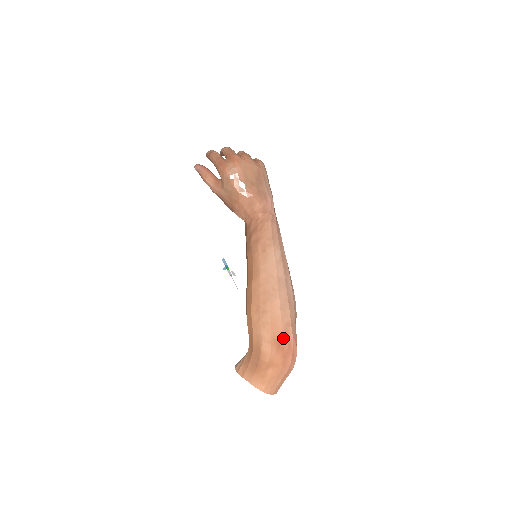
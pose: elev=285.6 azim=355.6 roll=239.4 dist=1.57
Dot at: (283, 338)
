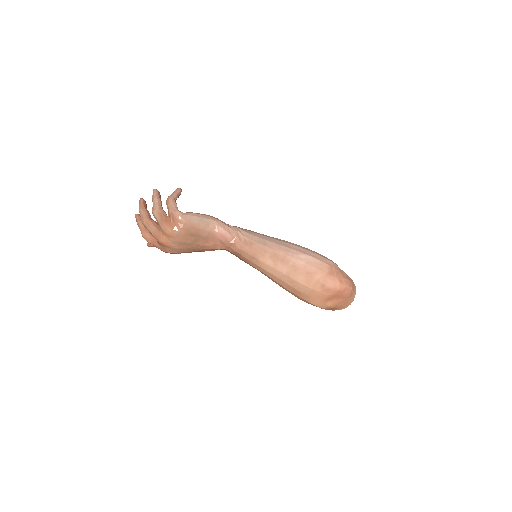
Dot at: (328, 295)
